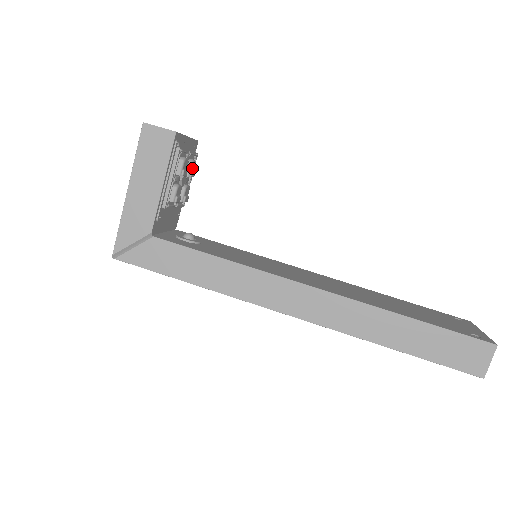
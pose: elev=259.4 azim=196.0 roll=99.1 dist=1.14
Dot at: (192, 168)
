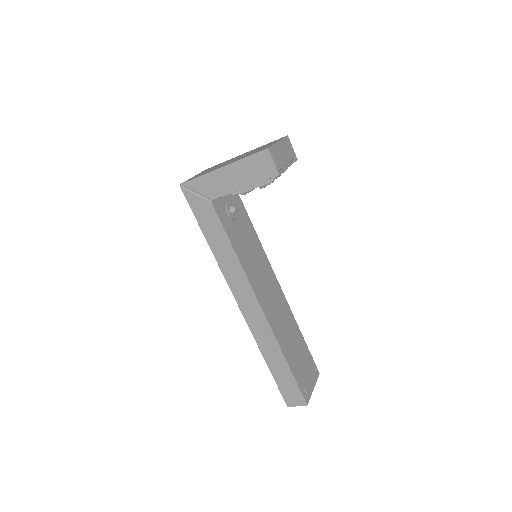
Dot at: occluded
